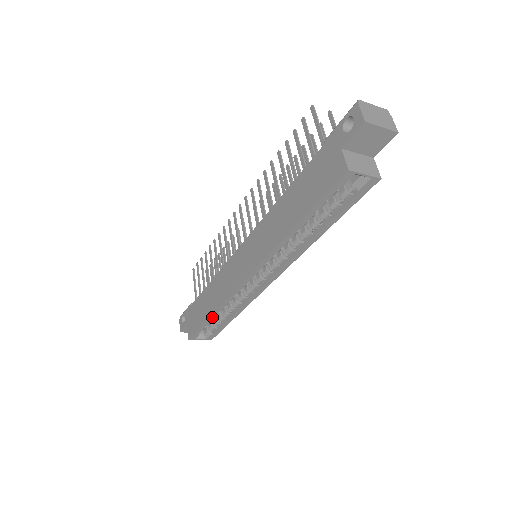
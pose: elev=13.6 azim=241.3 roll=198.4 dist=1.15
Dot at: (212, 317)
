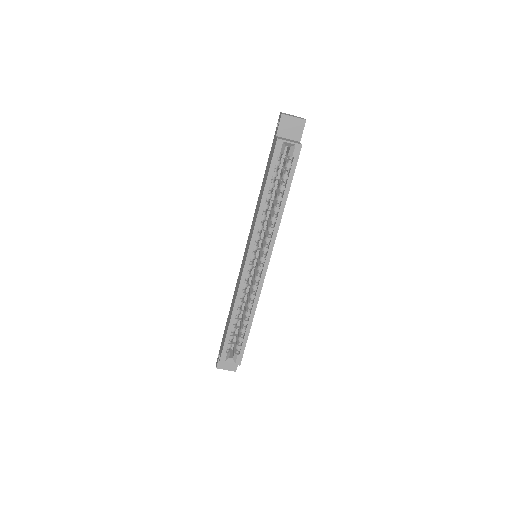
Dot at: (232, 322)
